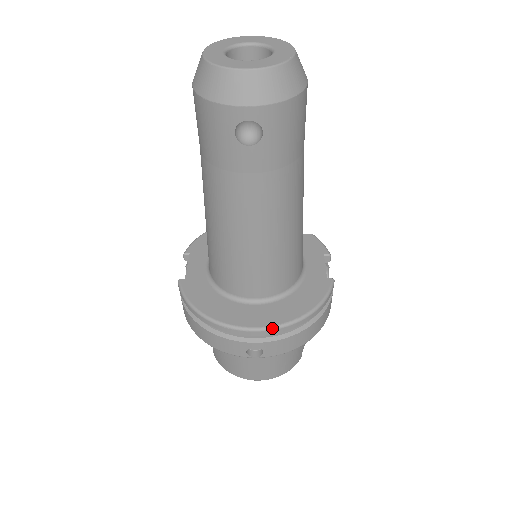
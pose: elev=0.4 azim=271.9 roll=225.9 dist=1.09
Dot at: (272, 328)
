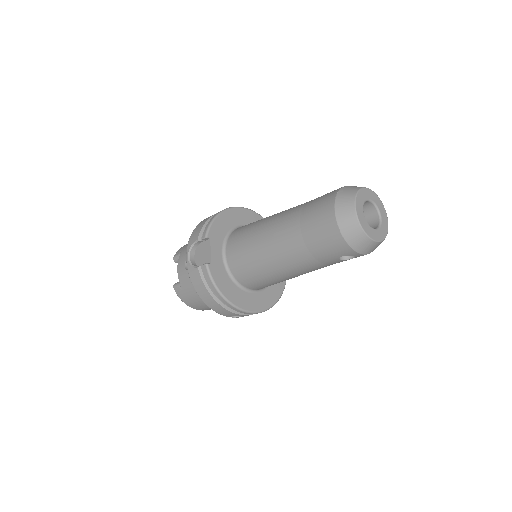
Dot at: (260, 312)
